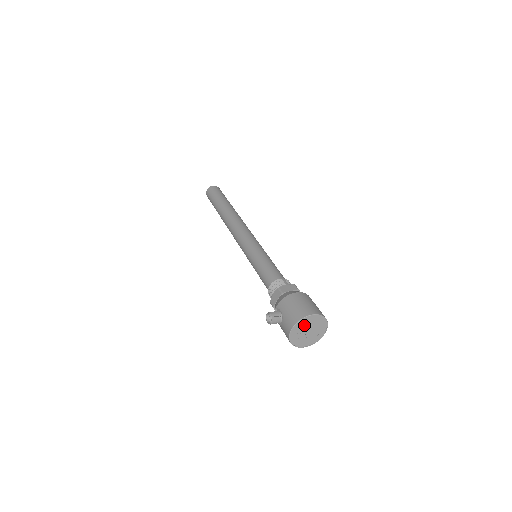
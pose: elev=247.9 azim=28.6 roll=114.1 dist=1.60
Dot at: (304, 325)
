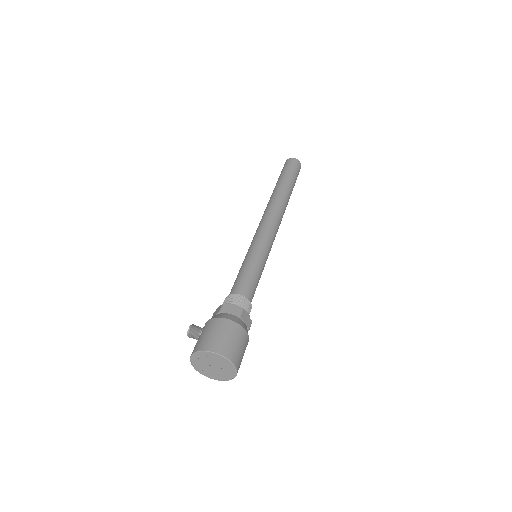
Dot at: (207, 358)
